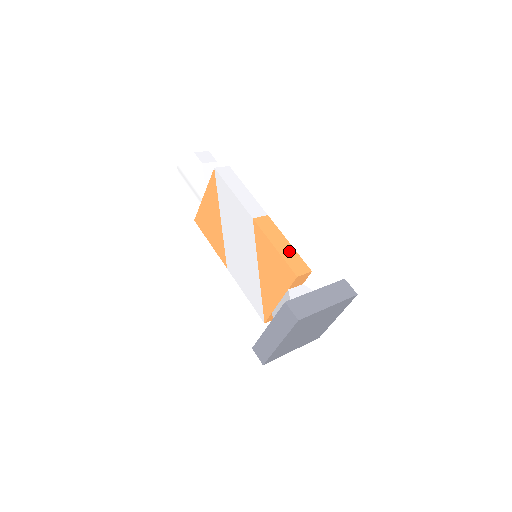
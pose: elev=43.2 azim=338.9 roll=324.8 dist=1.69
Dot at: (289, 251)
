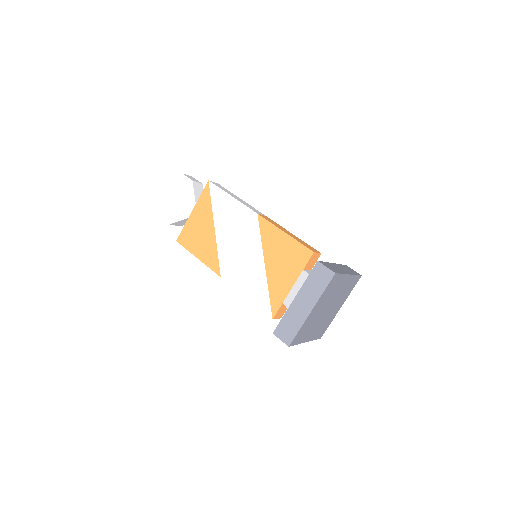
Dot at: (297, 238)
